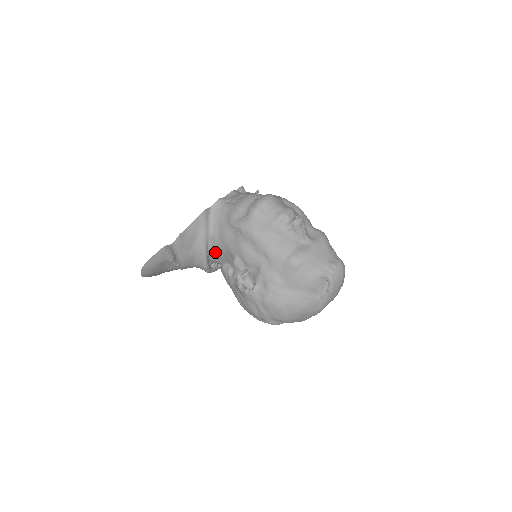
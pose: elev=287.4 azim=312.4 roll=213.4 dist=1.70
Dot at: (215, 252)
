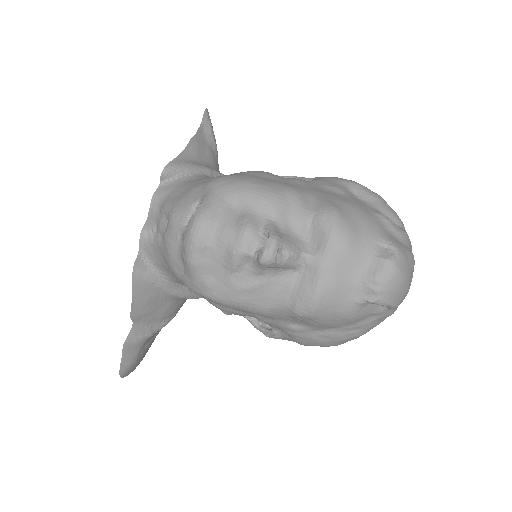
Dot at: occluded
